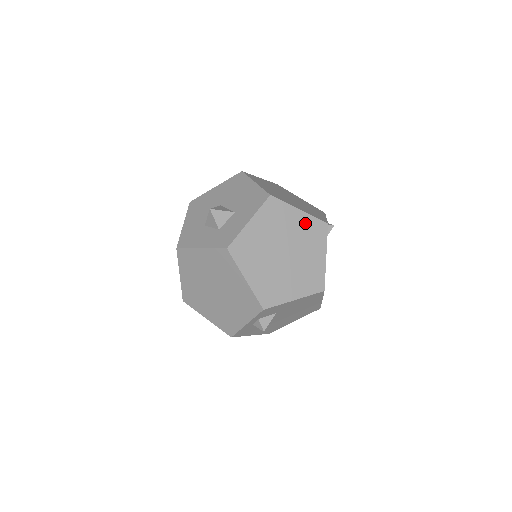
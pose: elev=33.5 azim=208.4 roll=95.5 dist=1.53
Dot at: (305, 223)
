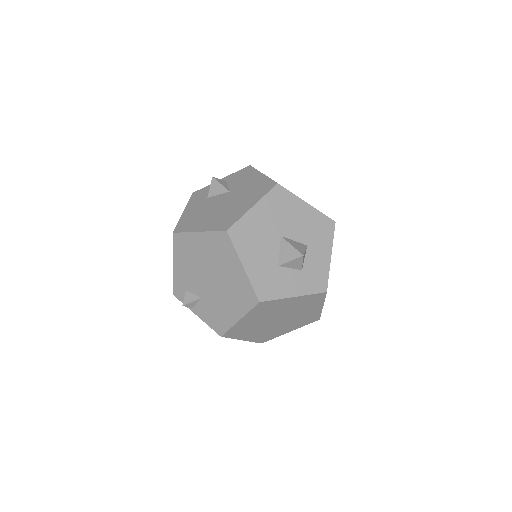
Dot at: occluded
